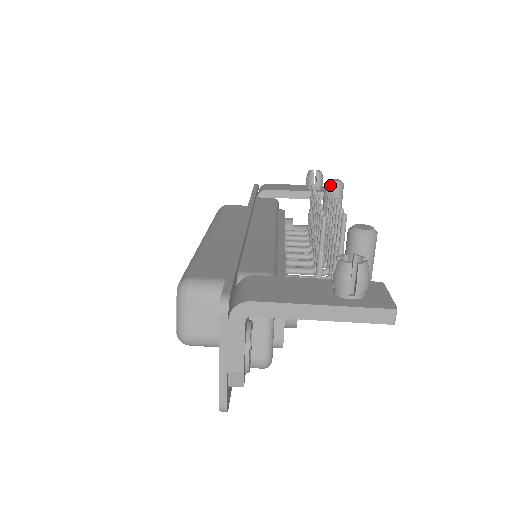
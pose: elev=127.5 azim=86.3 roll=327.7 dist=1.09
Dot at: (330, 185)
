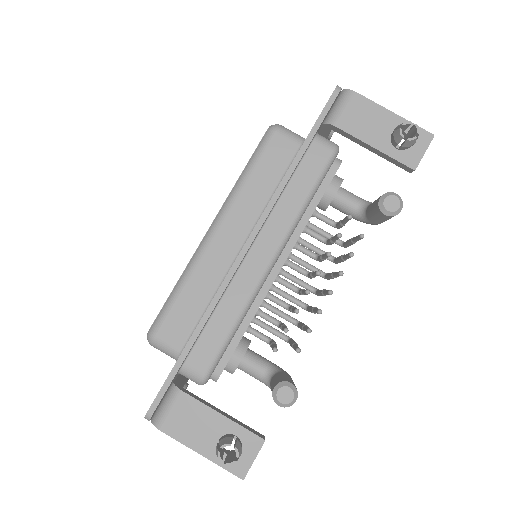
Dot at: (380, 210)
